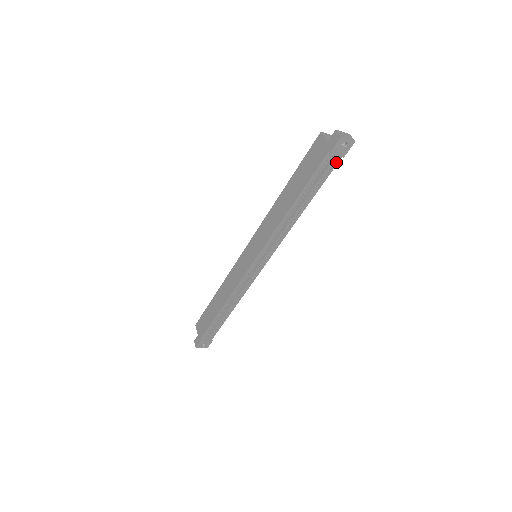
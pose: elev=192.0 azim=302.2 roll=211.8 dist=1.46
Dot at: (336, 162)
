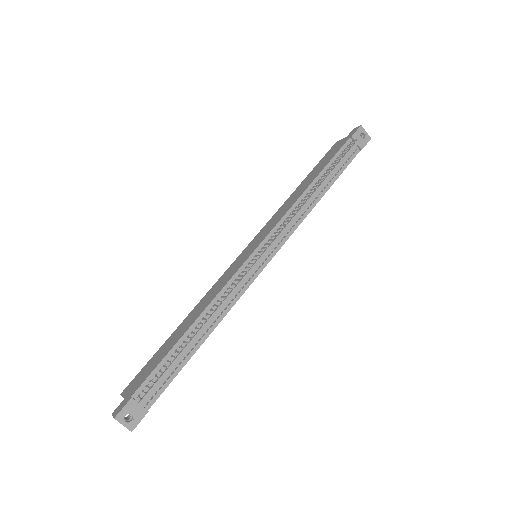
Dot at: (355, 154)
